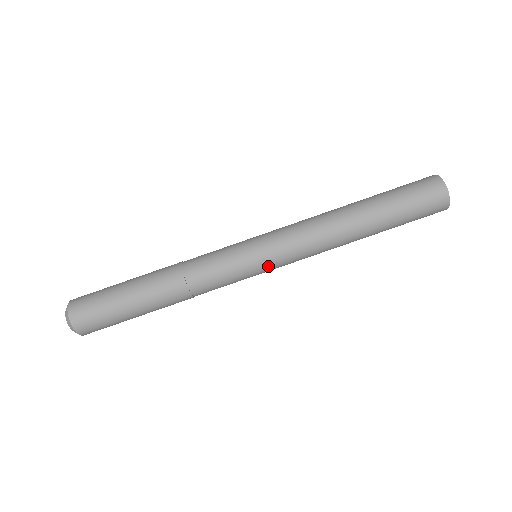
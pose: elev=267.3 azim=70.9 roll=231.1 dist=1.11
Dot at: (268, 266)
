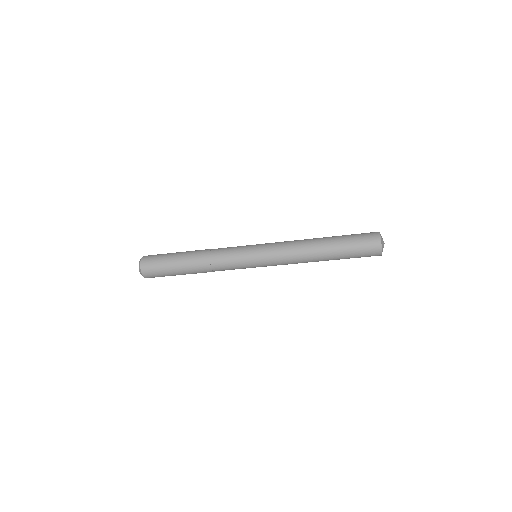
Dot at: occluded
